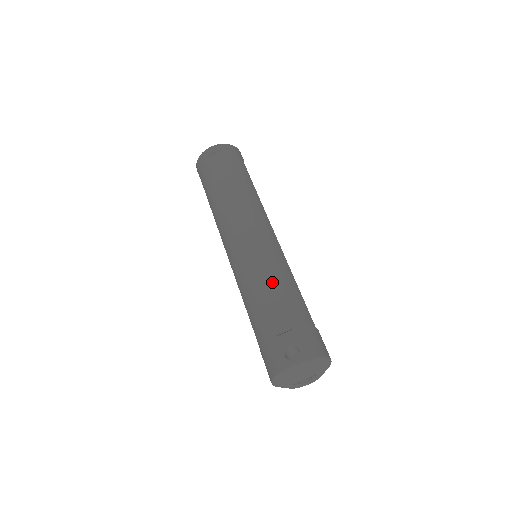
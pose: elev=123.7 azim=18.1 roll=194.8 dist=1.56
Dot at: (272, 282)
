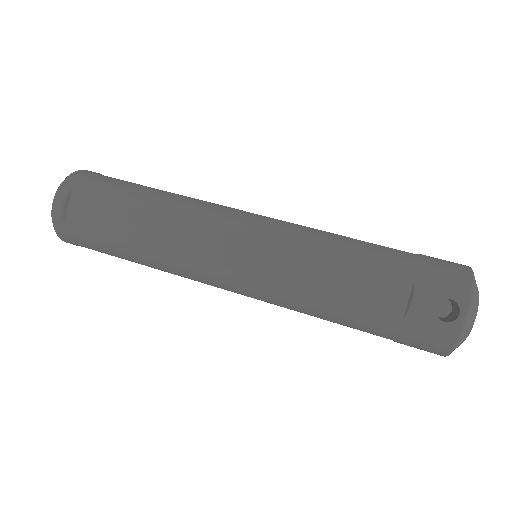
Dot at: (326, 265)
